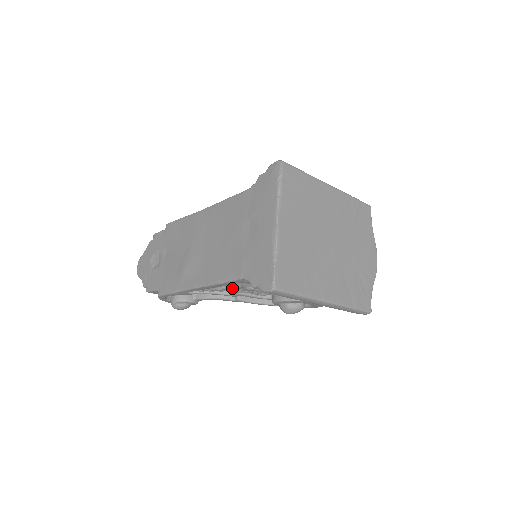
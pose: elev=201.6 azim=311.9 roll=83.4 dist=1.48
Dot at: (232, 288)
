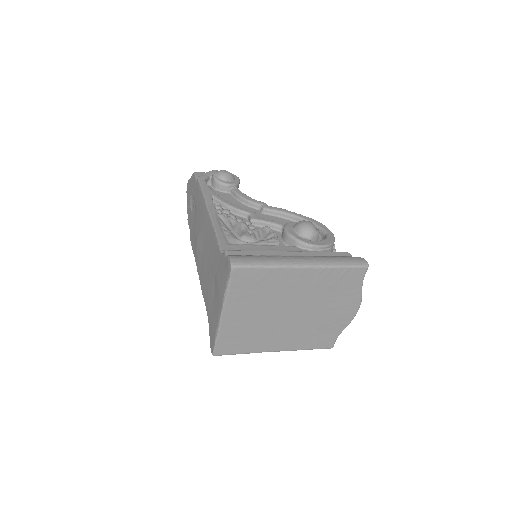
Dot at: occluded
